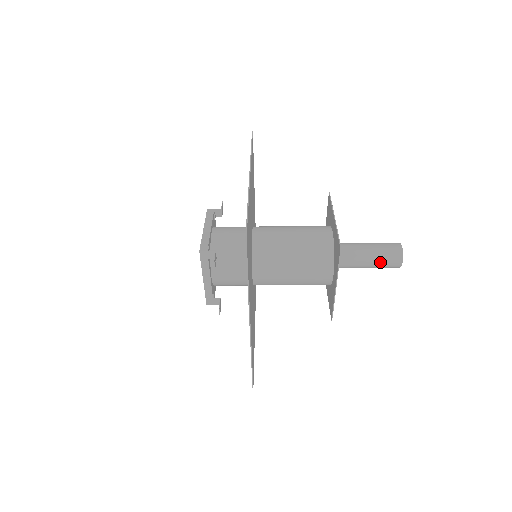
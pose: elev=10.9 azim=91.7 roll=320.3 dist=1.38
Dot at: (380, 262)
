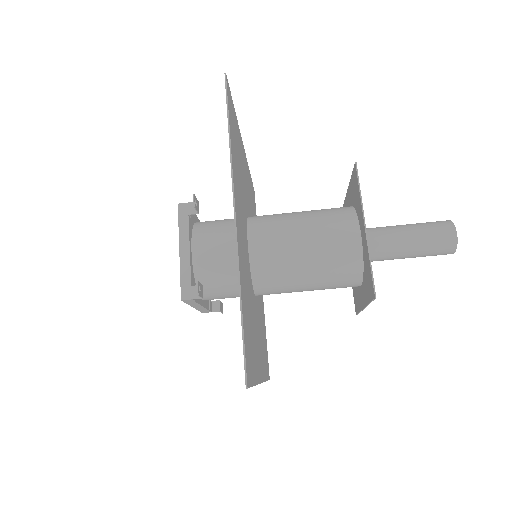
Dot at: (425, 233)
